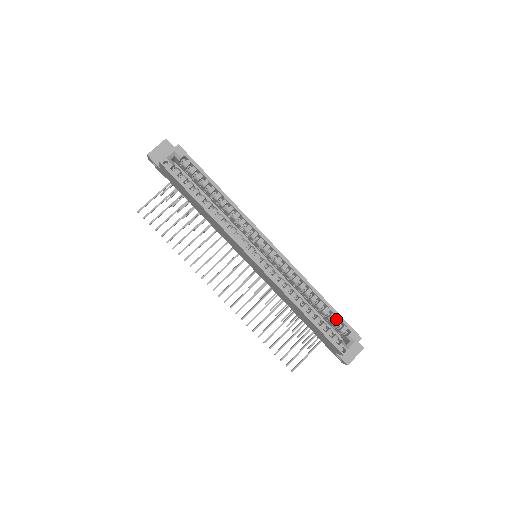
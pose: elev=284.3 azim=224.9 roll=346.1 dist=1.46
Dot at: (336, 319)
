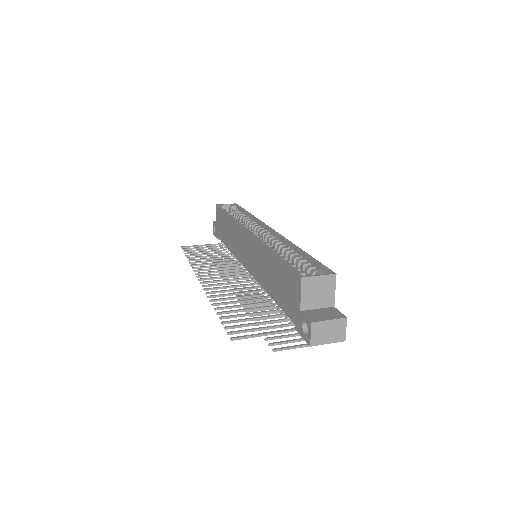
Dot at: occluded
